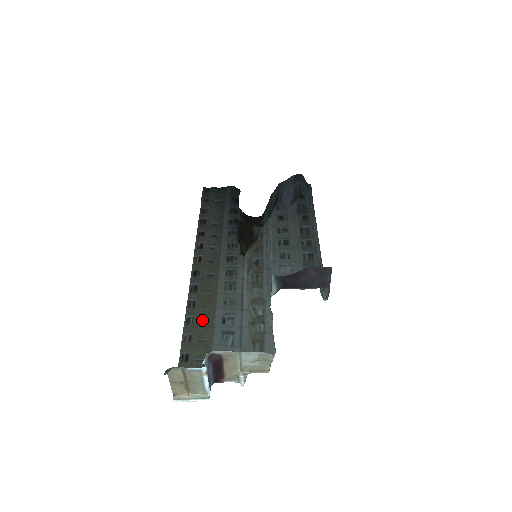
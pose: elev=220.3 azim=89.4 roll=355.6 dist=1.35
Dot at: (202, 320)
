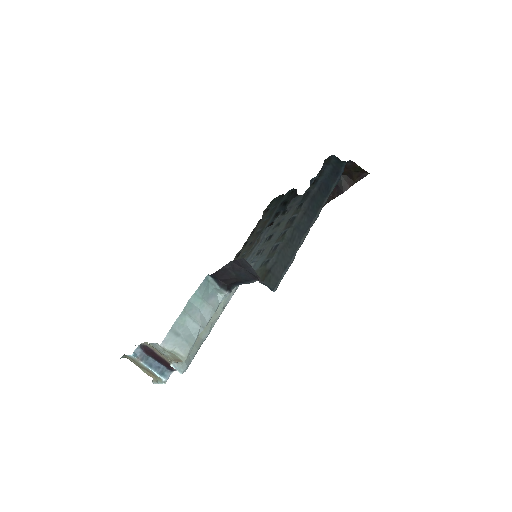
Dot at: occluded
